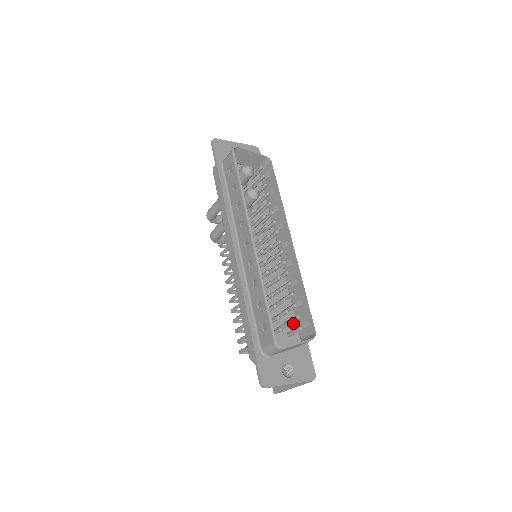
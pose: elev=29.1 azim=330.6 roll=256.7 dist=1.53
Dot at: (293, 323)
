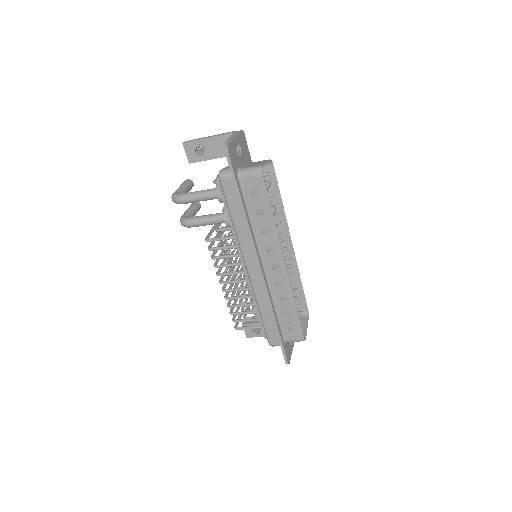
Dot at: occluded
